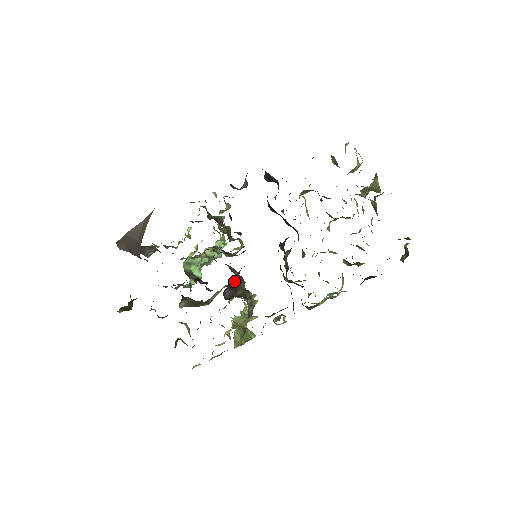
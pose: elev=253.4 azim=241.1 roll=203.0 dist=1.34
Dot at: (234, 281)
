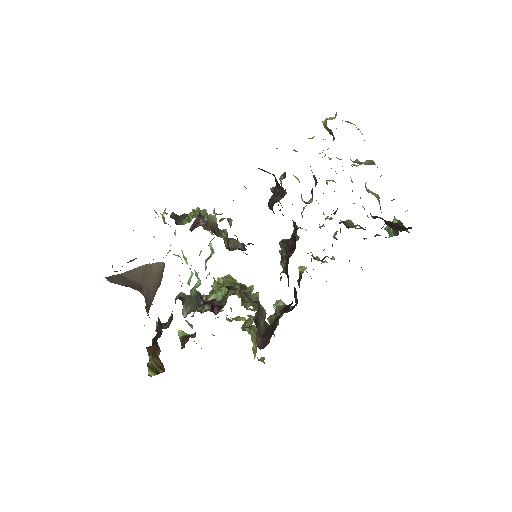
Dot at: (255, 314)
